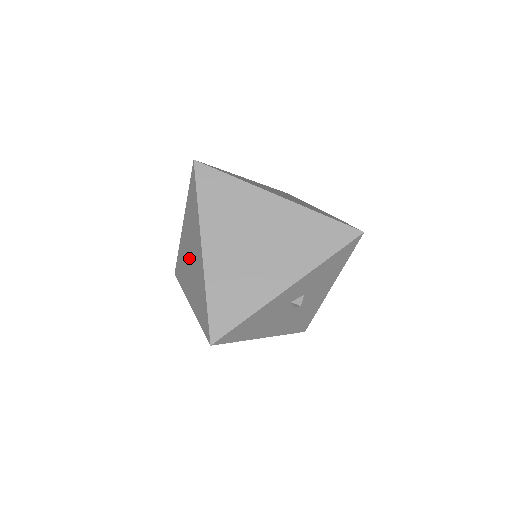
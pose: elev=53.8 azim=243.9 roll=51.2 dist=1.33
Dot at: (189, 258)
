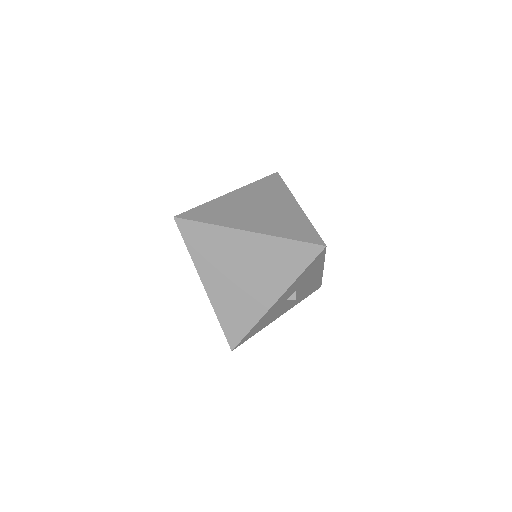
Dot at: occluded
